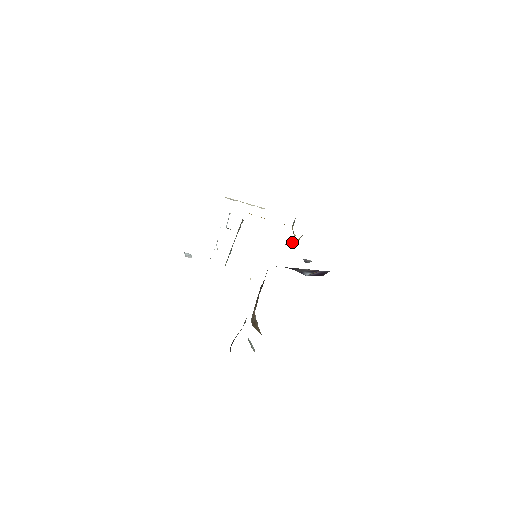
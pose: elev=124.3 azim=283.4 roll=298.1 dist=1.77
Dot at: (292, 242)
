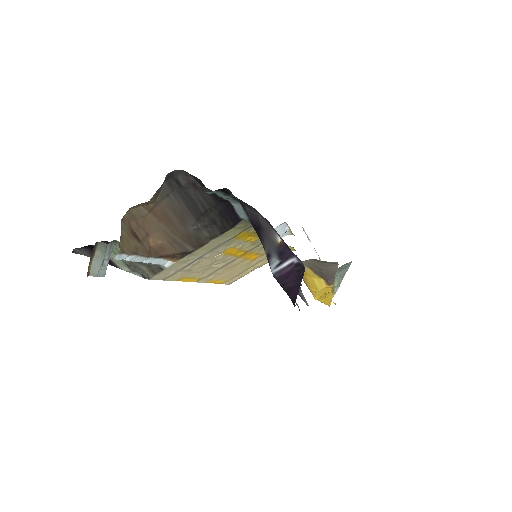
Dot at: (313, 277)
